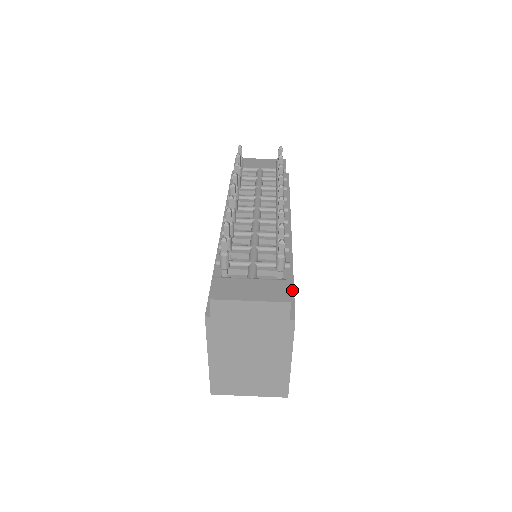
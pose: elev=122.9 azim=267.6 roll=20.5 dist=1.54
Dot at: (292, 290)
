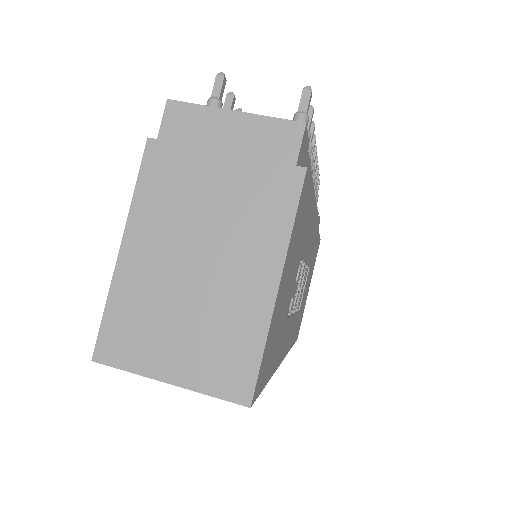
Dot at: occluded
